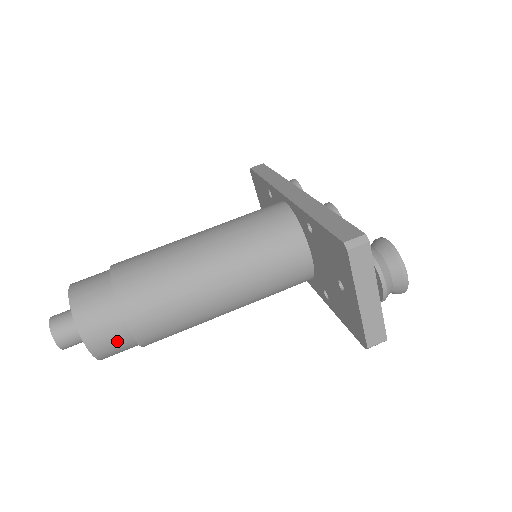
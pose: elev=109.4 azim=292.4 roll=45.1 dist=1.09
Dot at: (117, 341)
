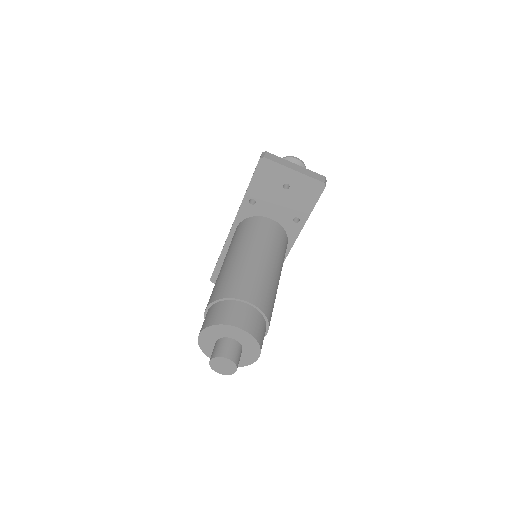
Dot at: (251, 316)
